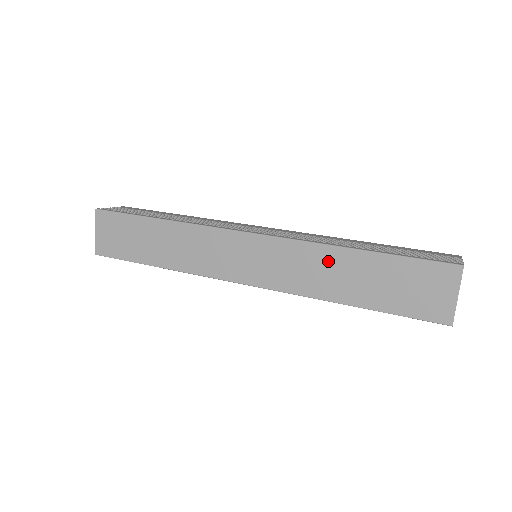
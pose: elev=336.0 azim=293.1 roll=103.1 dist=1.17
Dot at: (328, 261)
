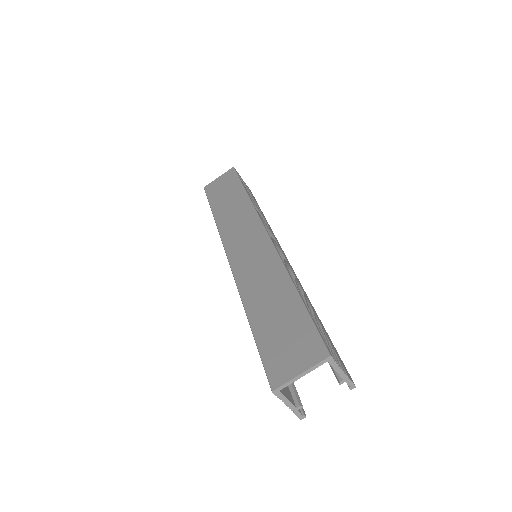
Dot at: (274, 280)
